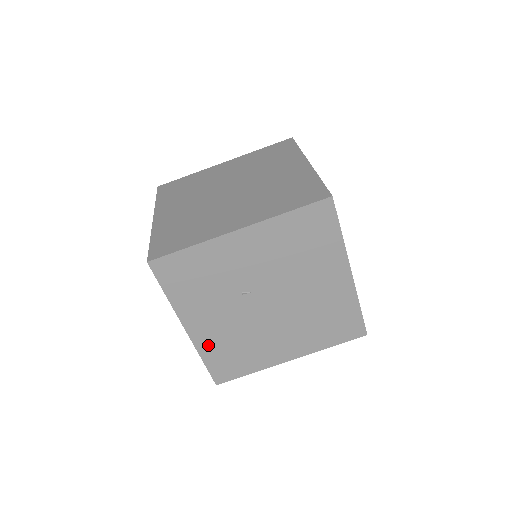
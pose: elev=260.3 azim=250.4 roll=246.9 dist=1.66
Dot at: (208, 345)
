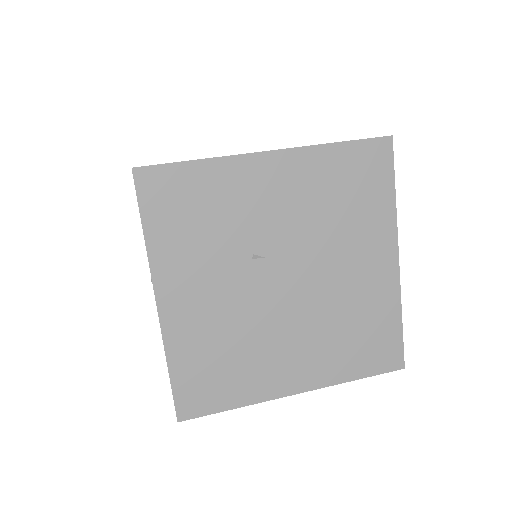
Dot at: (183, 339)
